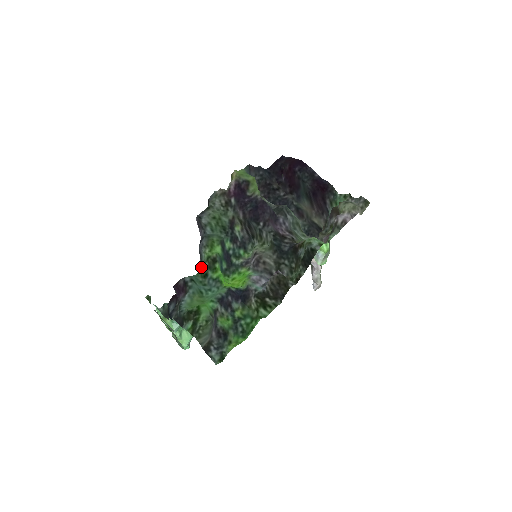
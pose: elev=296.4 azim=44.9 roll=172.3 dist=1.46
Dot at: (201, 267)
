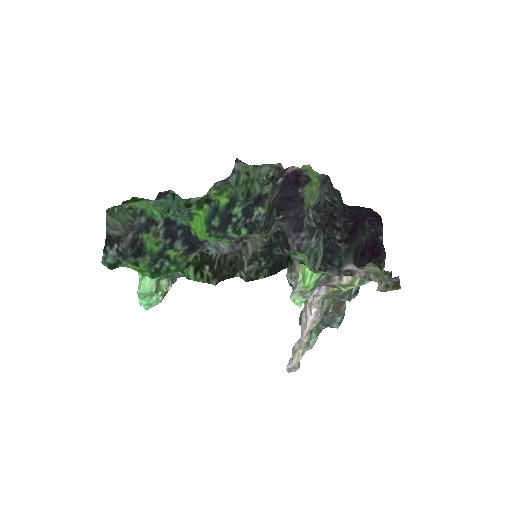
Dot at: occluded
